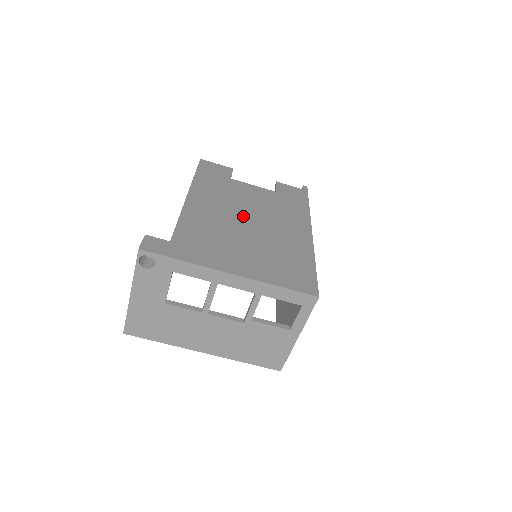
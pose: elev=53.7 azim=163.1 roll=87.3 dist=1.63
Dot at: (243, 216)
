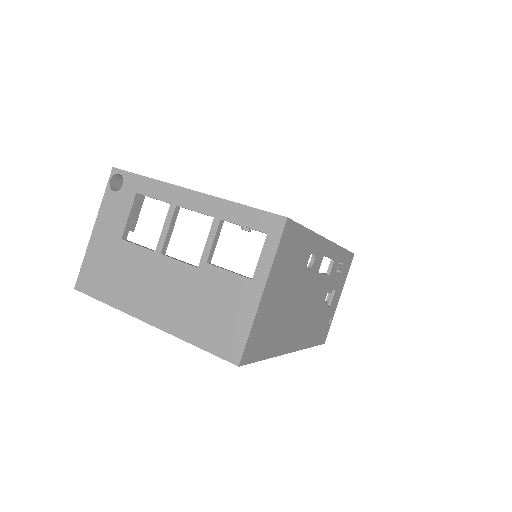
Dot at: occluded
